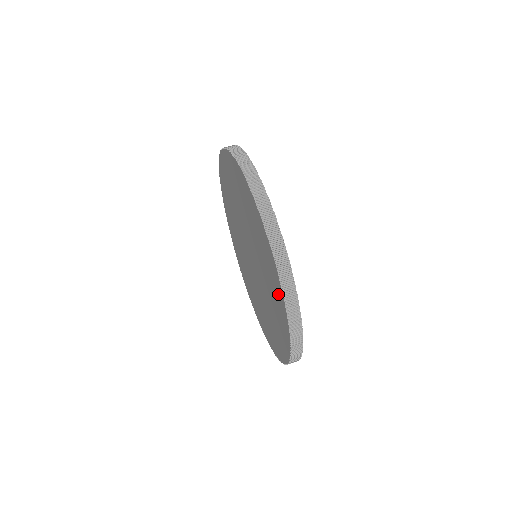
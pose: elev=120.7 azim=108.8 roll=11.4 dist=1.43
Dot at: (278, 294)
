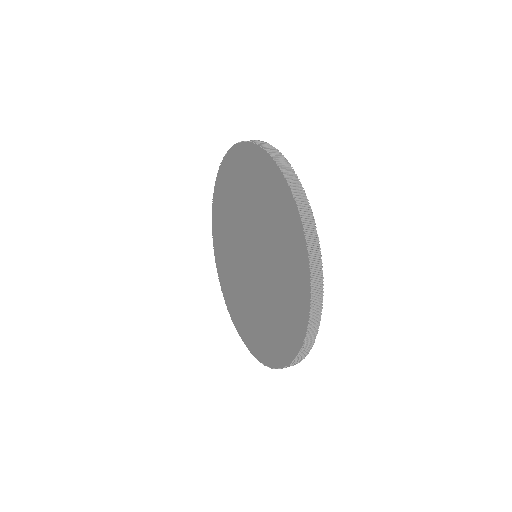
Dot at: (258, 164)
